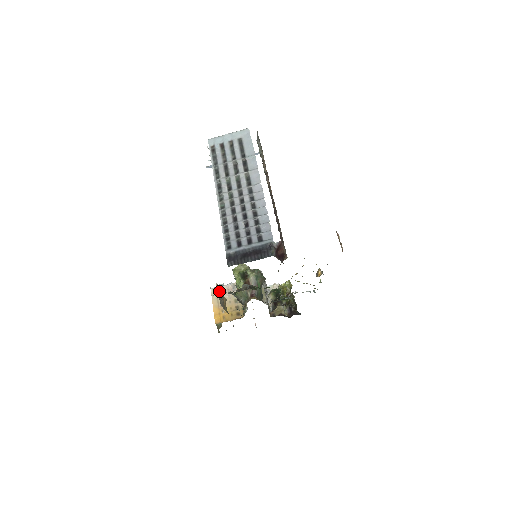
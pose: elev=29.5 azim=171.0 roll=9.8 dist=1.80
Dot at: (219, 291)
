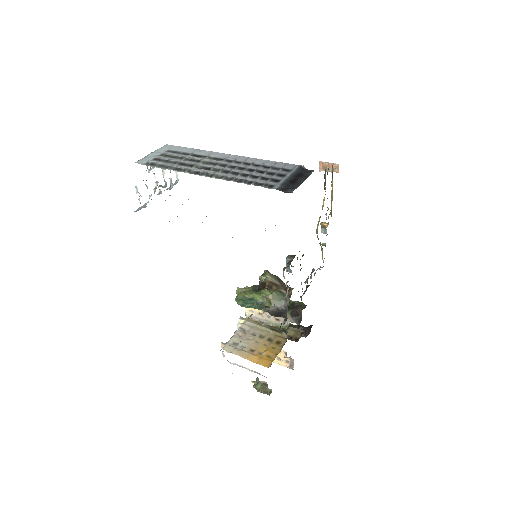
Dot at: occluded
